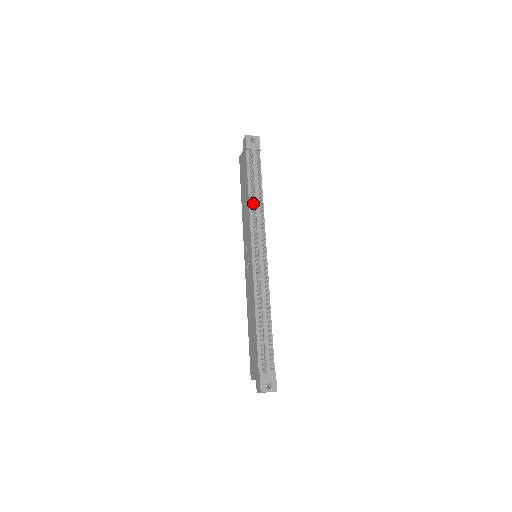
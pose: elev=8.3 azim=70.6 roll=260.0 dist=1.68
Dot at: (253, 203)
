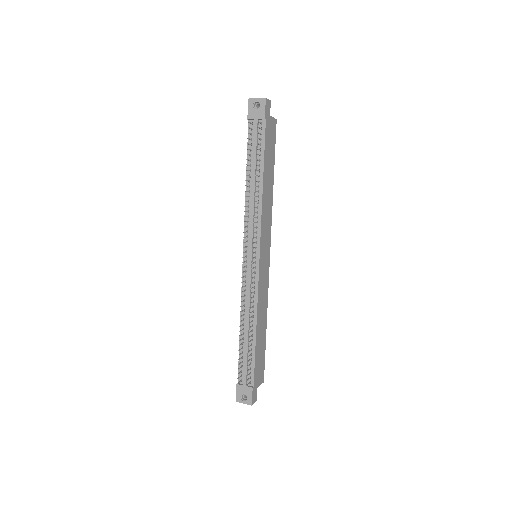
Dot at: (247, 196)
